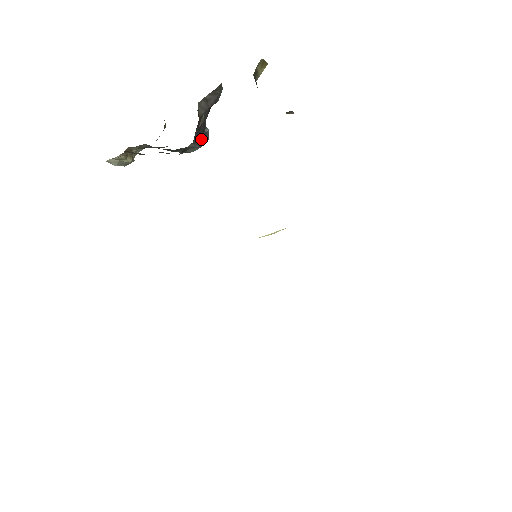
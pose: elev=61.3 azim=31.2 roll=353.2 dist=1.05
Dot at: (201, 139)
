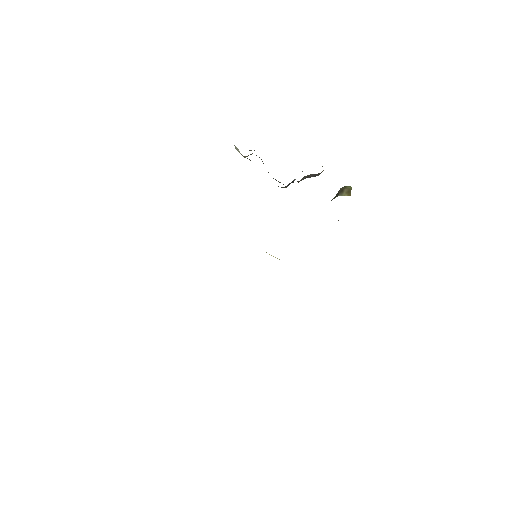
Dot at: (288, 185)
